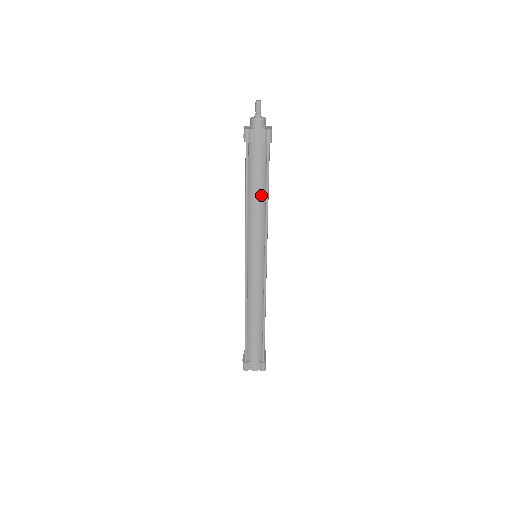
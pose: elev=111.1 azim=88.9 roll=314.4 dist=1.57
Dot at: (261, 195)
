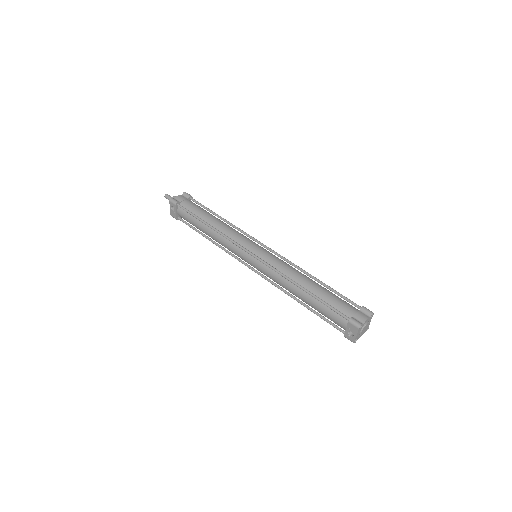
Dot at: (215, 218)
